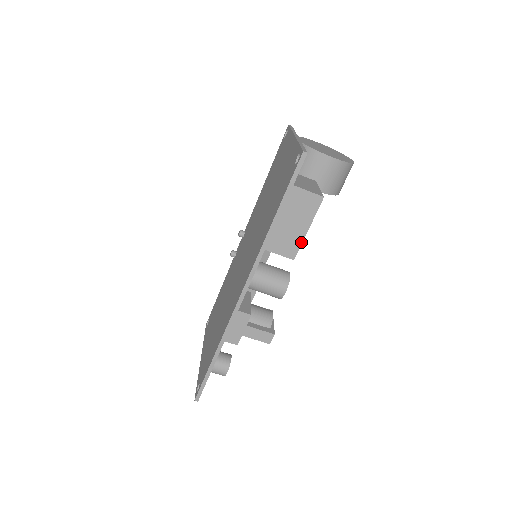
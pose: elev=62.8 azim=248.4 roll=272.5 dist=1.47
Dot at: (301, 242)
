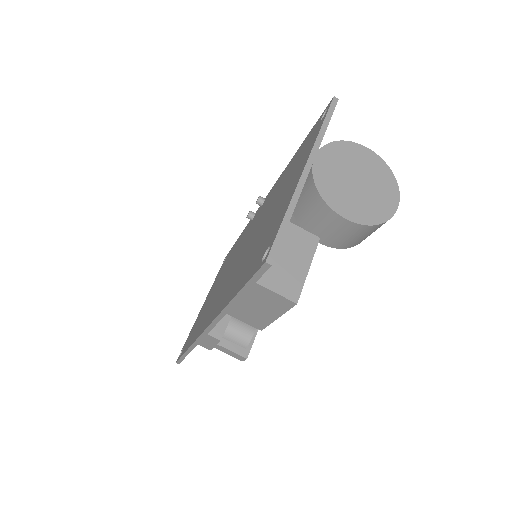
Dot at: (269, 323)
